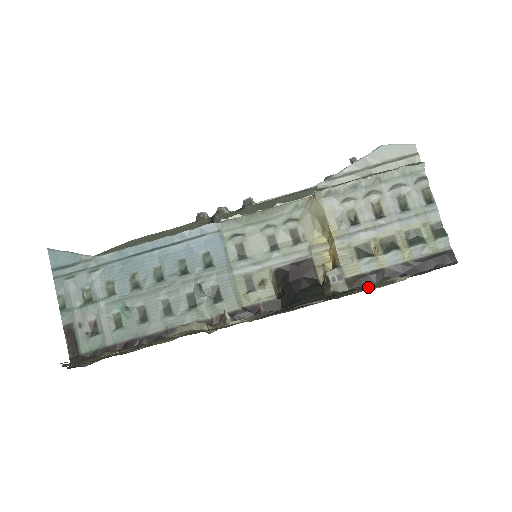
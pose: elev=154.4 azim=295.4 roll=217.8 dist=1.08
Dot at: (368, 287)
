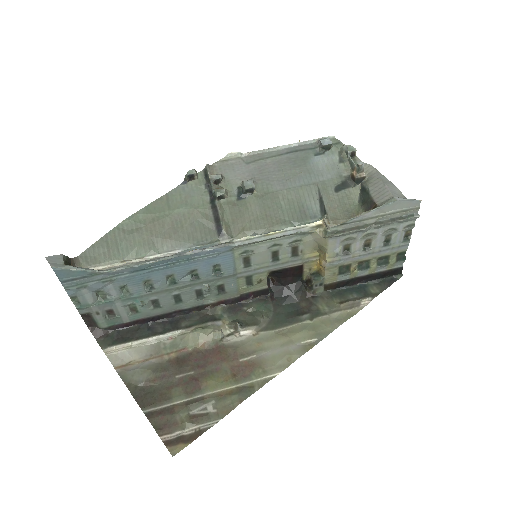
Dot at: (342, 308)
